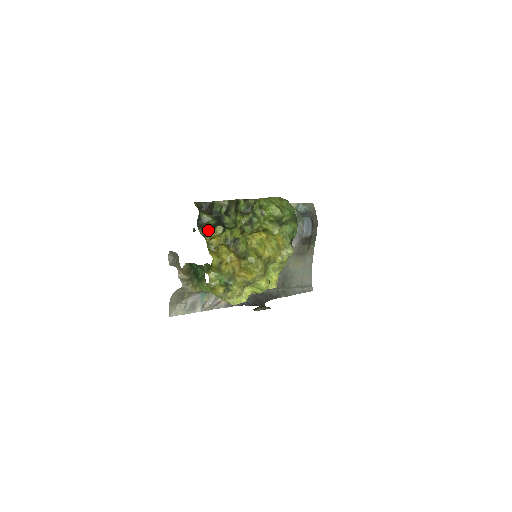
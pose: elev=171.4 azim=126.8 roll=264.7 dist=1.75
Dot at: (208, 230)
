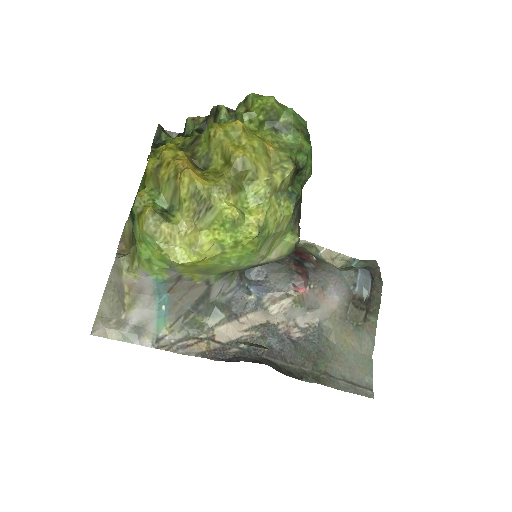
Dot at: occluded
